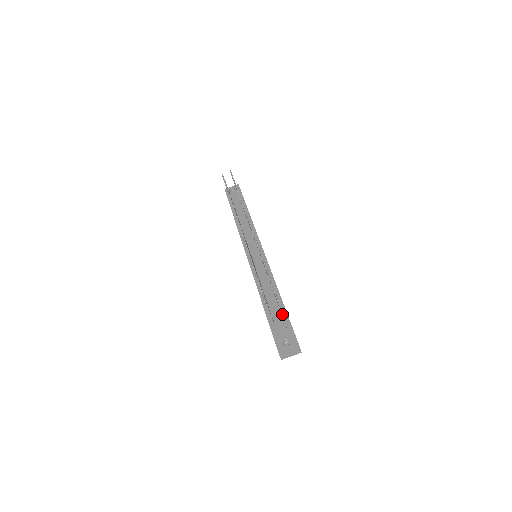
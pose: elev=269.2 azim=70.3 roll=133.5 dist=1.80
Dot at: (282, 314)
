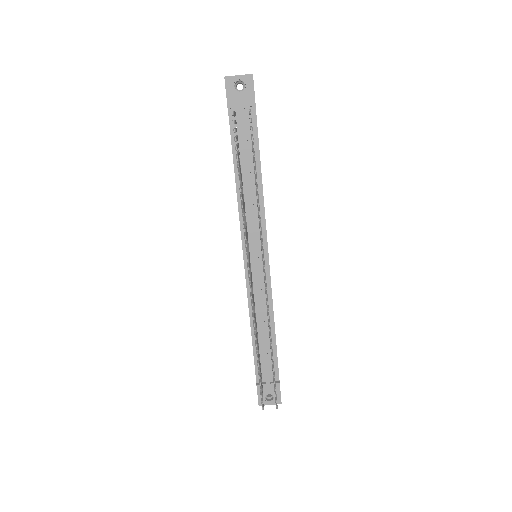
Dot at: occluded
